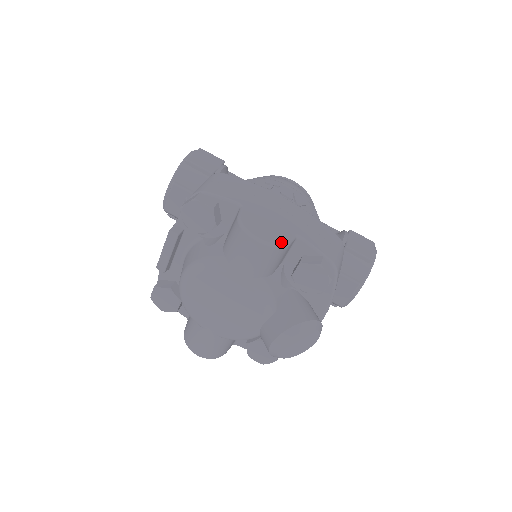
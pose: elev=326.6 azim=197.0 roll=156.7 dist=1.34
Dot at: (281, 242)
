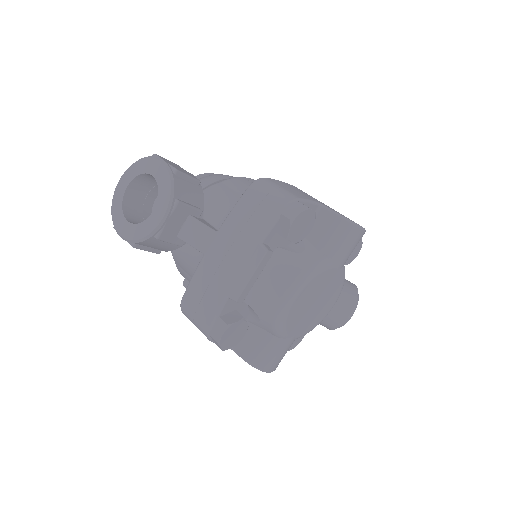
Dot at: occluded
